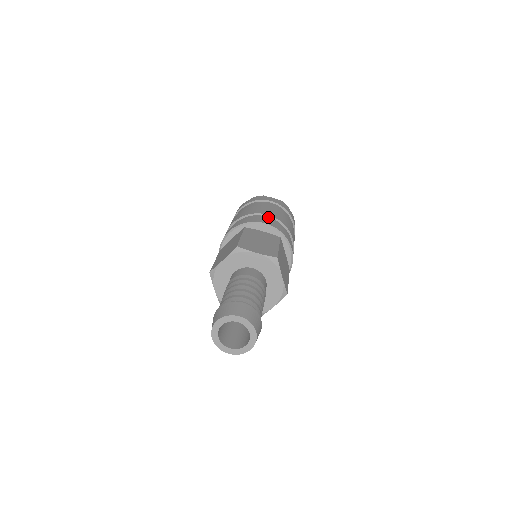
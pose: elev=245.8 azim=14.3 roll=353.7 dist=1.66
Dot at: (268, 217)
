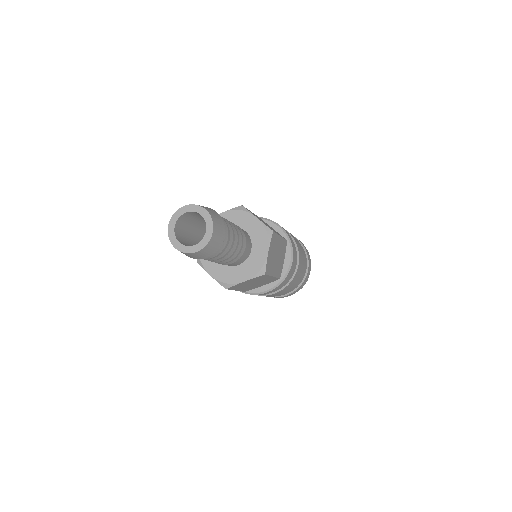
Dot at: occluded
